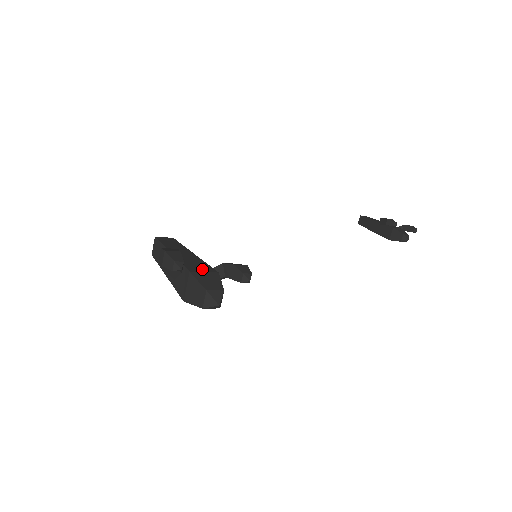
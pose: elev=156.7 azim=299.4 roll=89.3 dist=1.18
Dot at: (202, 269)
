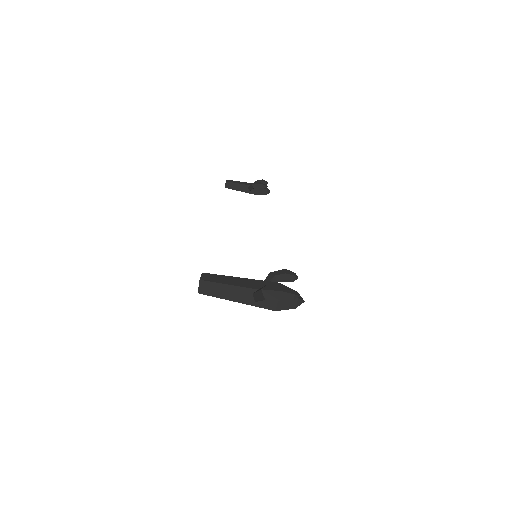
Dot at: occluded
